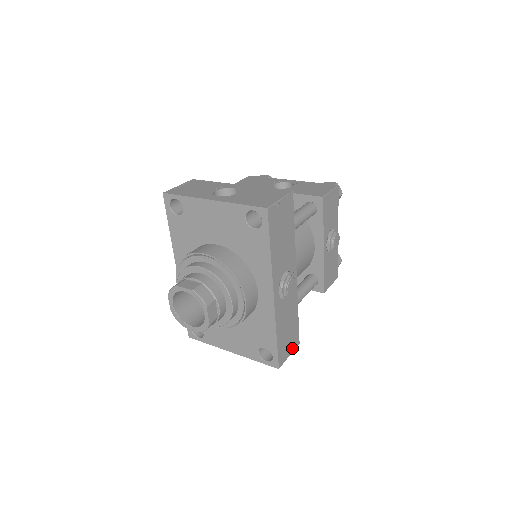
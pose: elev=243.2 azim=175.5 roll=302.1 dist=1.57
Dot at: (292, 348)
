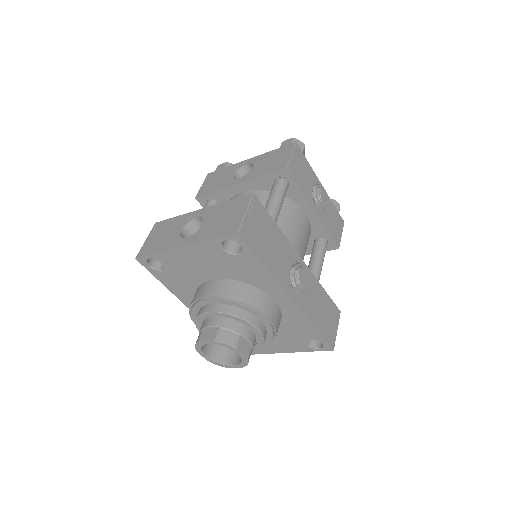
Dot at: (336, 322)
